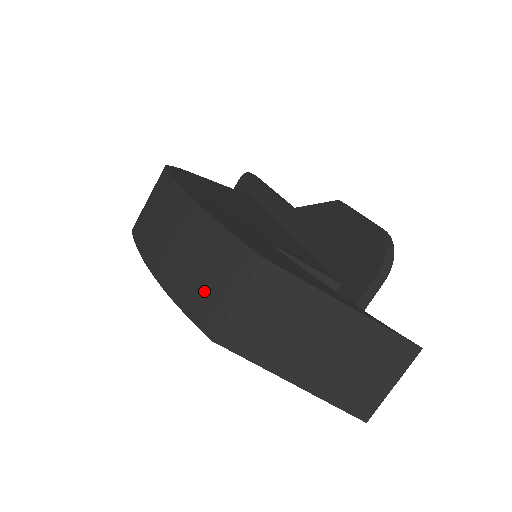
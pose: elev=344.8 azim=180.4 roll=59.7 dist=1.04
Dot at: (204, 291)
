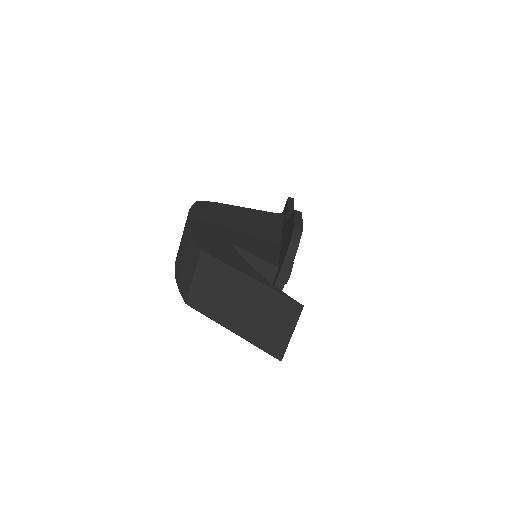
Dot at: (184, 274)
